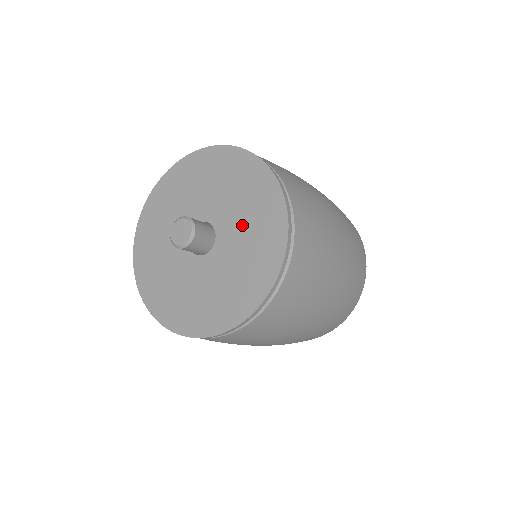
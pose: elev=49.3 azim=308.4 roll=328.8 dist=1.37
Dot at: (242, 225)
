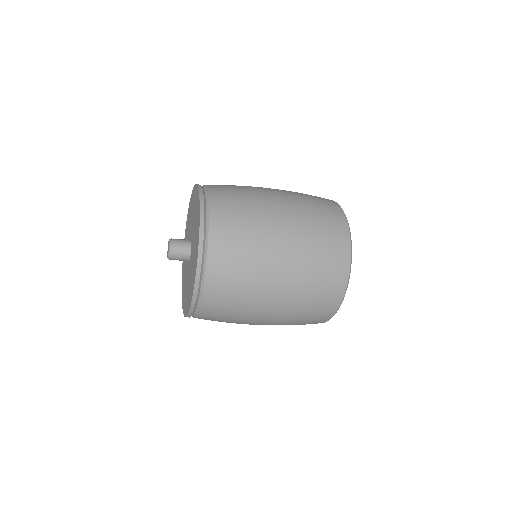
Dot at: (194, 227)
